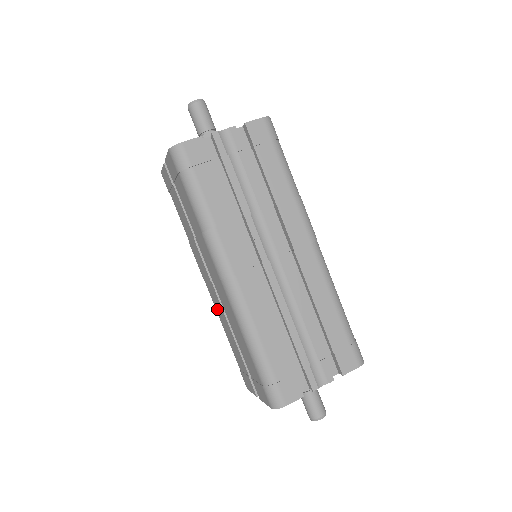
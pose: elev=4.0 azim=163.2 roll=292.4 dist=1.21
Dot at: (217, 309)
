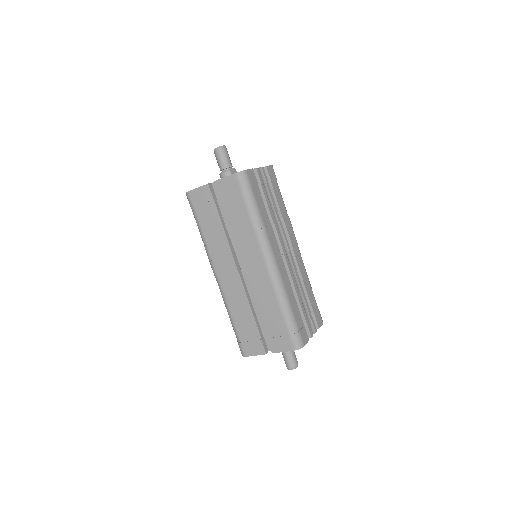
Dot at: (230, 295)
